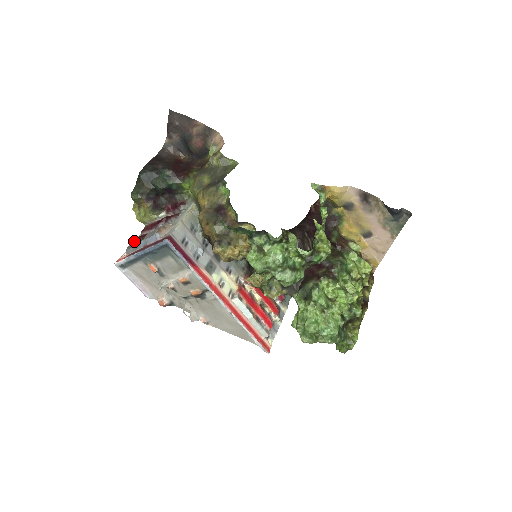
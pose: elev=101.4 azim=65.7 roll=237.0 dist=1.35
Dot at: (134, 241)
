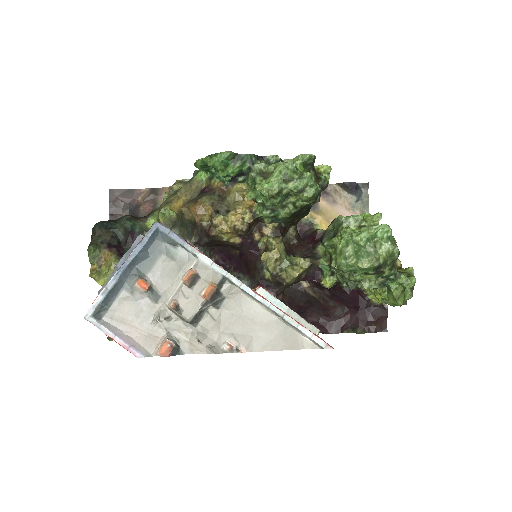
Dot at: occluded
